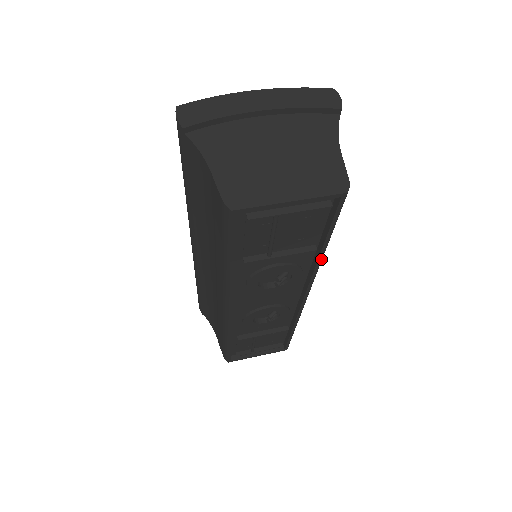
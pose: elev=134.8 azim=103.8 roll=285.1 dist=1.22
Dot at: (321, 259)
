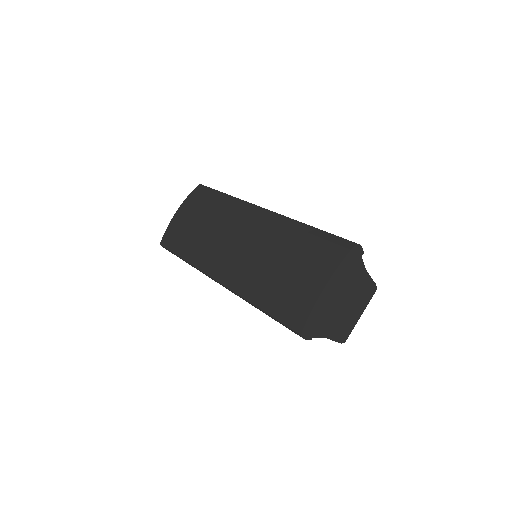
Dot at: occluded
